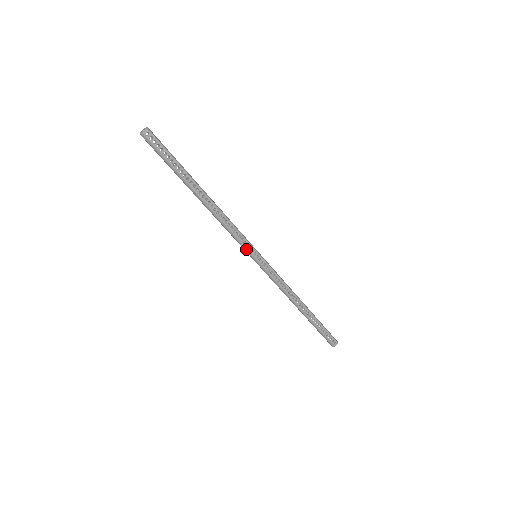
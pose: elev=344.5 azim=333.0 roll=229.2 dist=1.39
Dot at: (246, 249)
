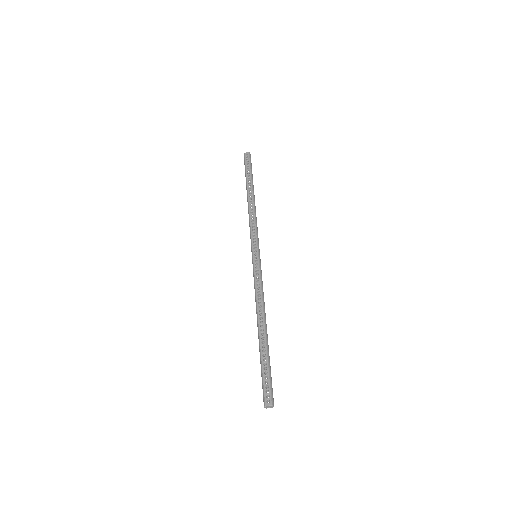
Dot at: (252, 244)
